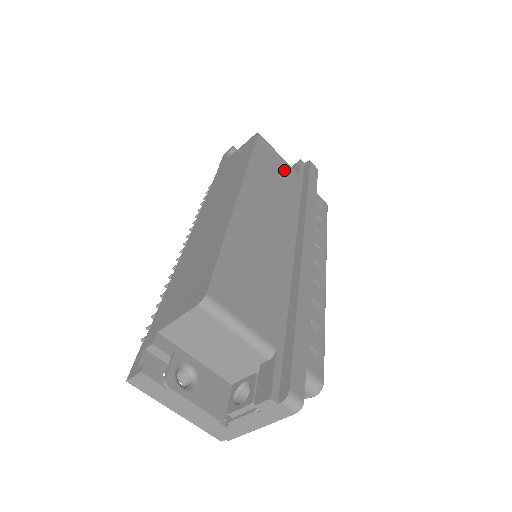
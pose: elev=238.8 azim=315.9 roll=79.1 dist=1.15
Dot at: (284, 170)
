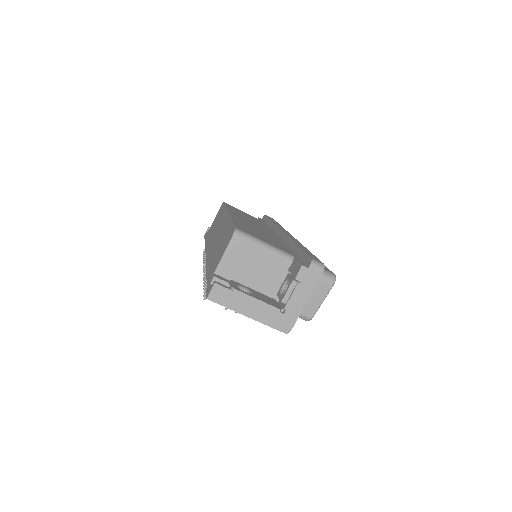
Dot at: occluded
